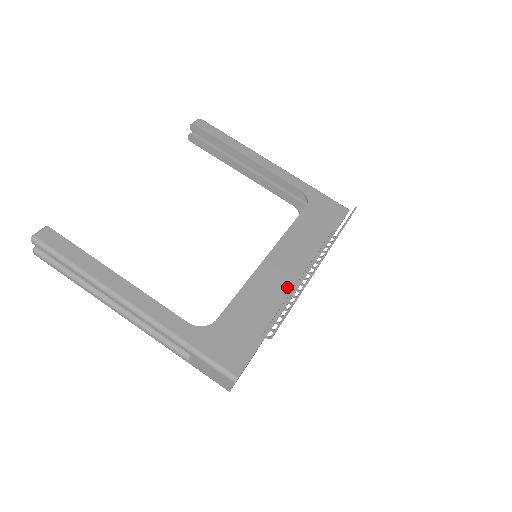
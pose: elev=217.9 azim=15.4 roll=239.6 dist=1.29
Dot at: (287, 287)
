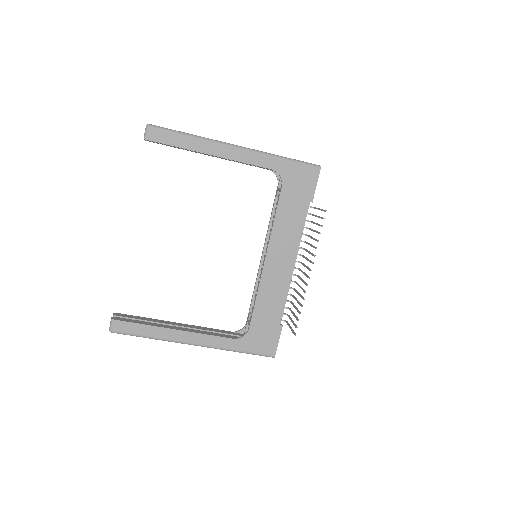
Dot at: (287, 280)
